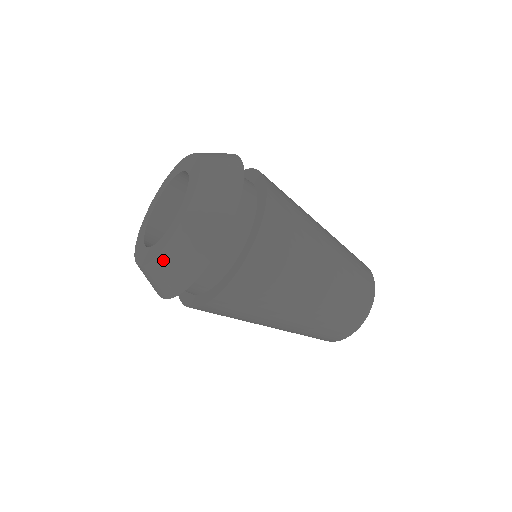
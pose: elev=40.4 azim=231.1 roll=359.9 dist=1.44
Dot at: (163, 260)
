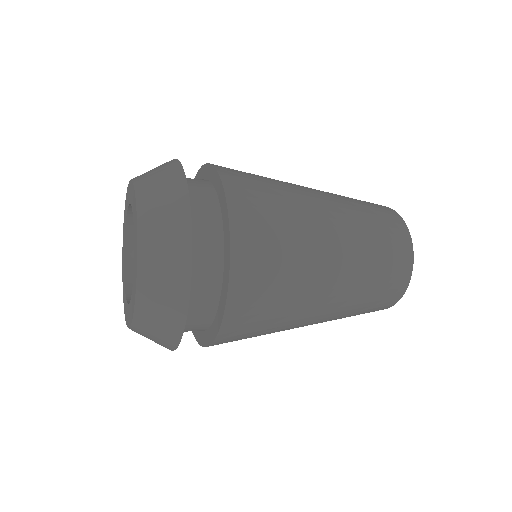
Dot at: occluded
